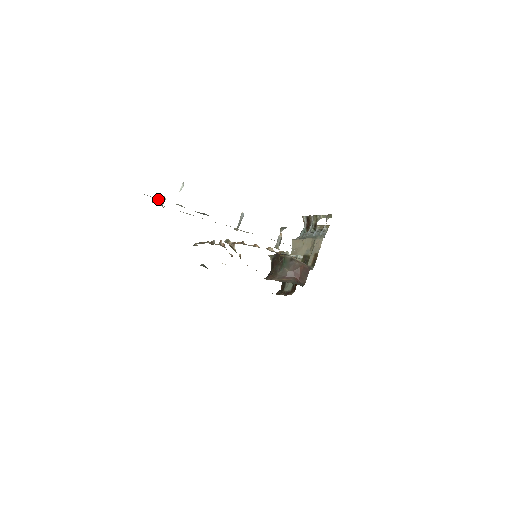
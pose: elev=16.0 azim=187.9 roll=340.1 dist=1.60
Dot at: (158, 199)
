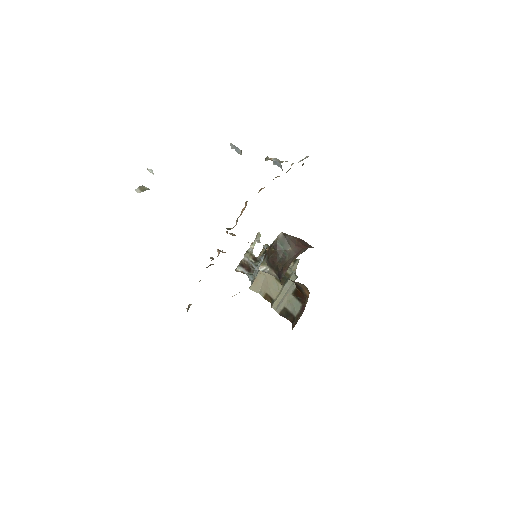
Dot at: (139, 190)
